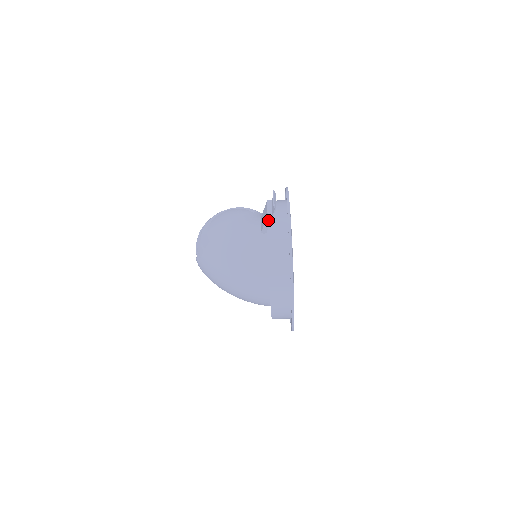
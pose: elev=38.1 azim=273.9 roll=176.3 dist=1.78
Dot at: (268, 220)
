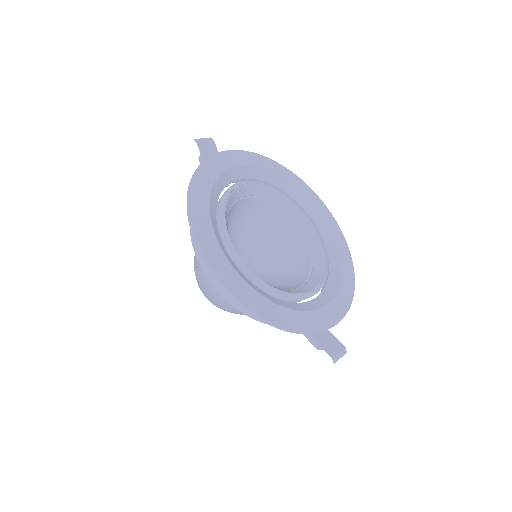
Dot at: occluded
